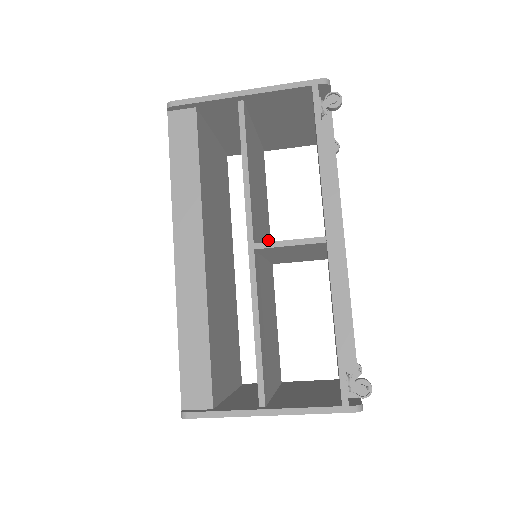
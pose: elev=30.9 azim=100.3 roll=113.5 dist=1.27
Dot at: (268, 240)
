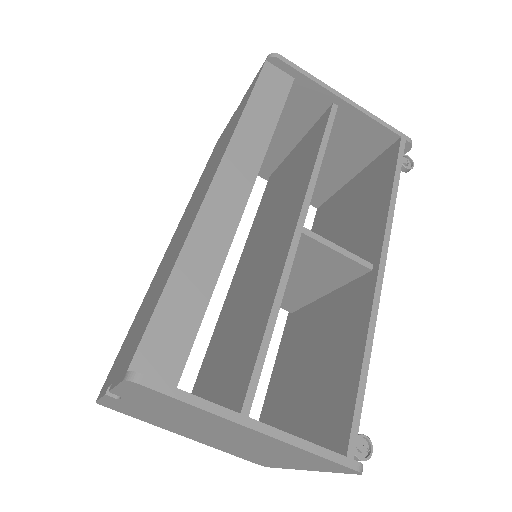
Dot at: occluded
